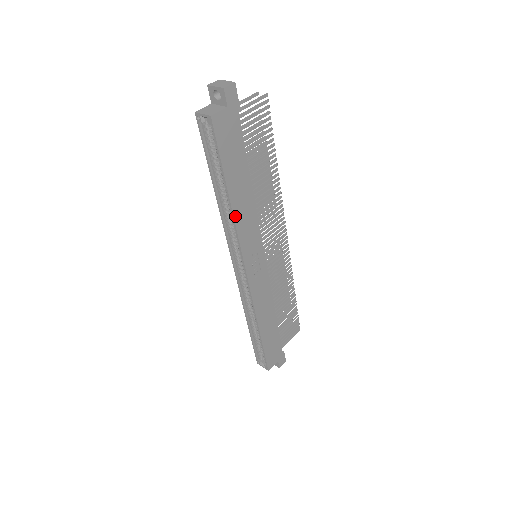
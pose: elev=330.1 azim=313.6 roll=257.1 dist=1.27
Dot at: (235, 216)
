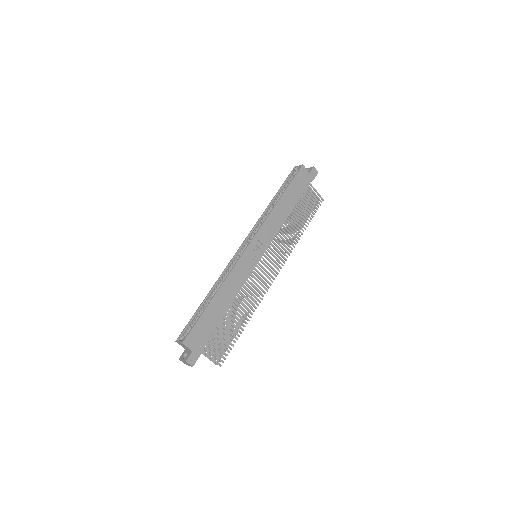
Dot at: (273, 210)
